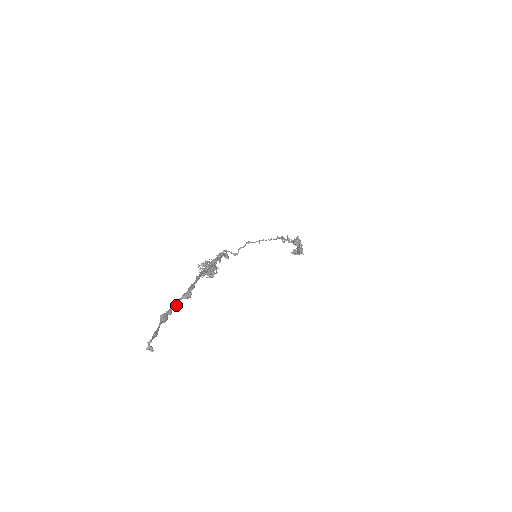
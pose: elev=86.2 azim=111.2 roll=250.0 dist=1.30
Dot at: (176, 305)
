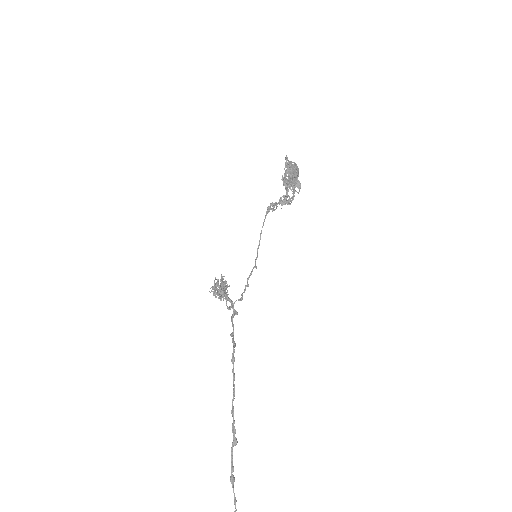
Dot at: occluded
